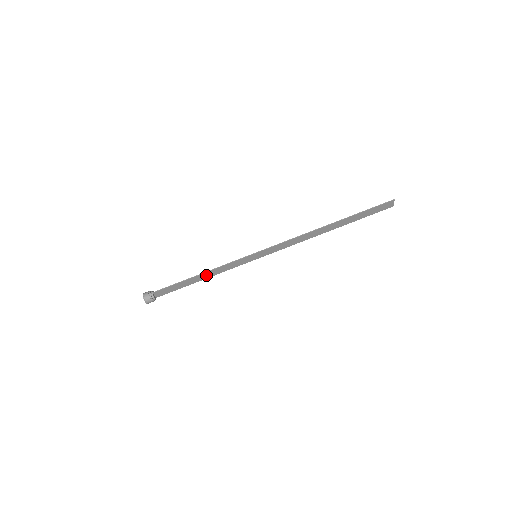
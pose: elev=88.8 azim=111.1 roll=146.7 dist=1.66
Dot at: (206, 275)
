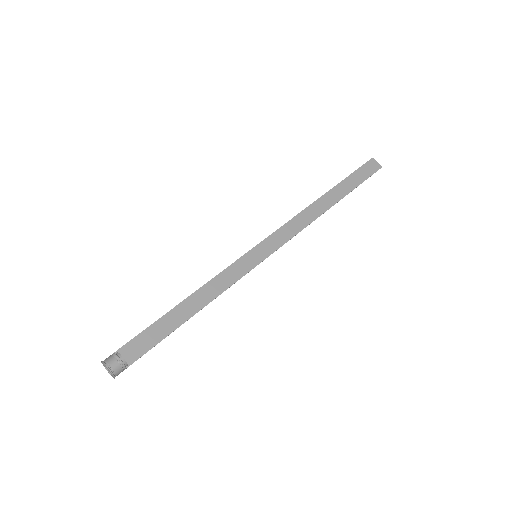
Dot at: (197, 302)
